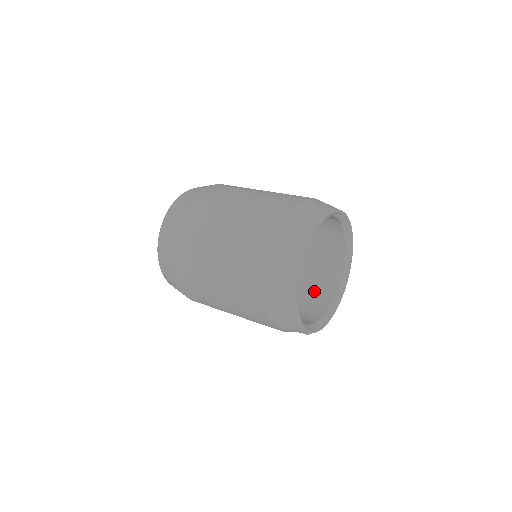
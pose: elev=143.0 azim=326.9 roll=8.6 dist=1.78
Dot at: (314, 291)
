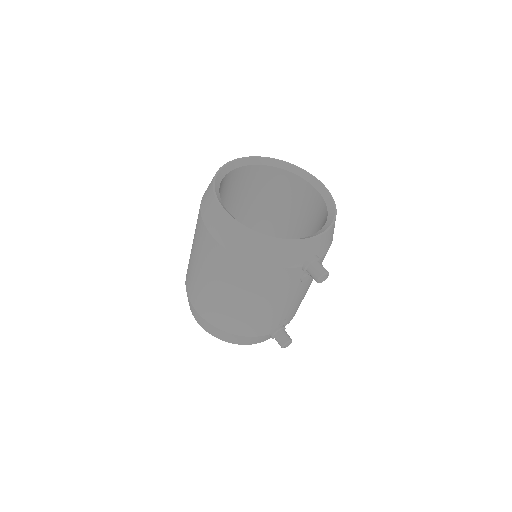
Dot at: occluded
